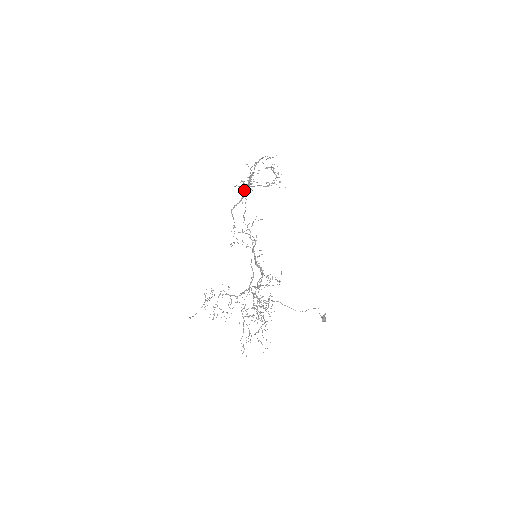
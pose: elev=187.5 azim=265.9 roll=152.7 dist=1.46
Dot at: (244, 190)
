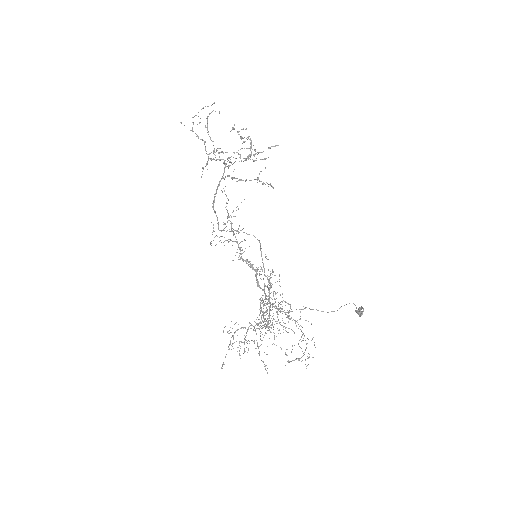
Dot at: (228, 176)
